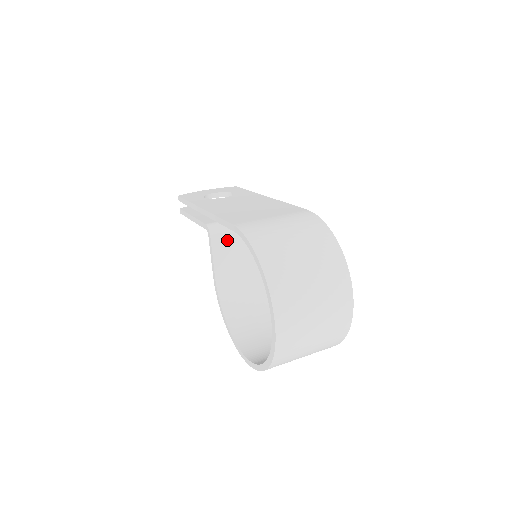
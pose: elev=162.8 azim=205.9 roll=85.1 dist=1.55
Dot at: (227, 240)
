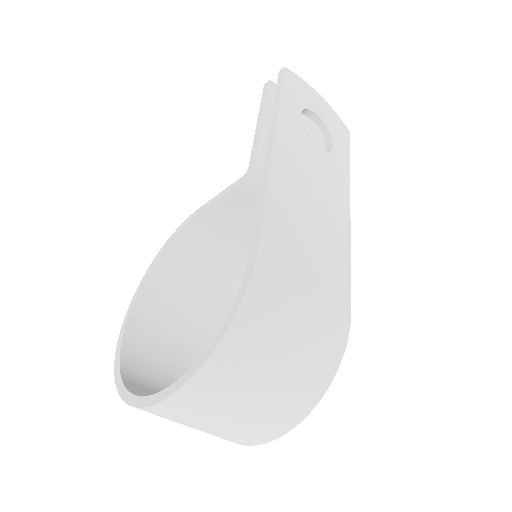
Dot at: (254, 203)
